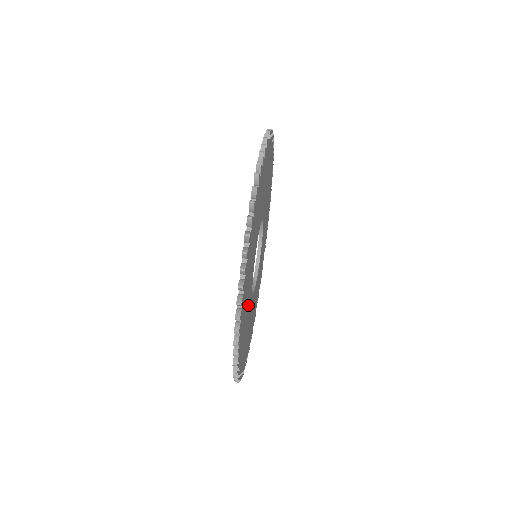
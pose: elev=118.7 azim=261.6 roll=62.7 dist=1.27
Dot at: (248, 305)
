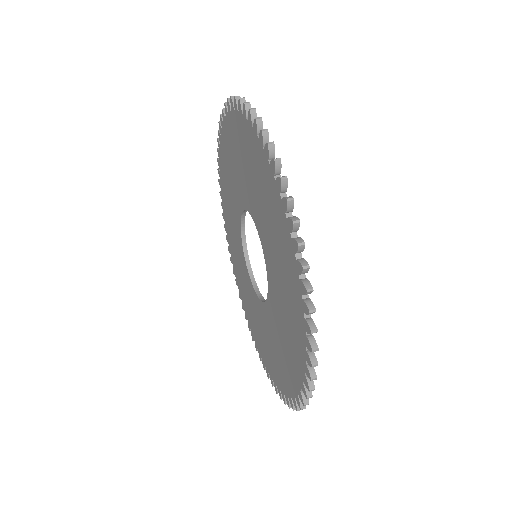
Dot at: occluded
